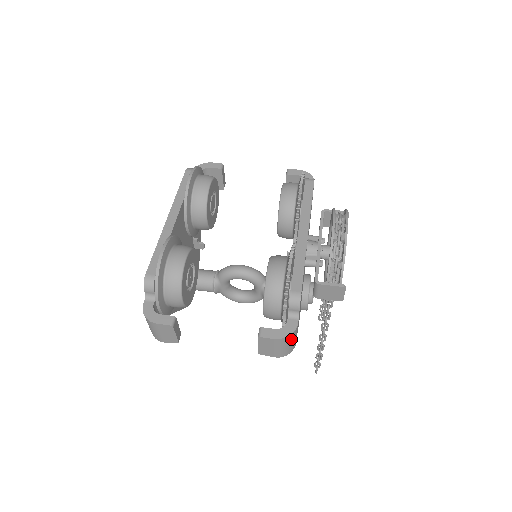
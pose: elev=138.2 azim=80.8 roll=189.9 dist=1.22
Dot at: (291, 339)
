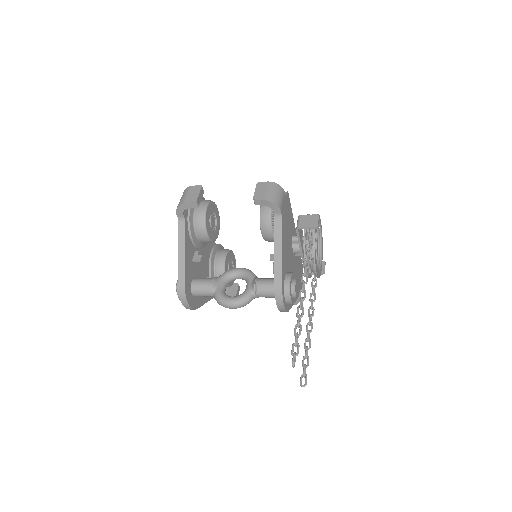
Dot at: (279, 191)
